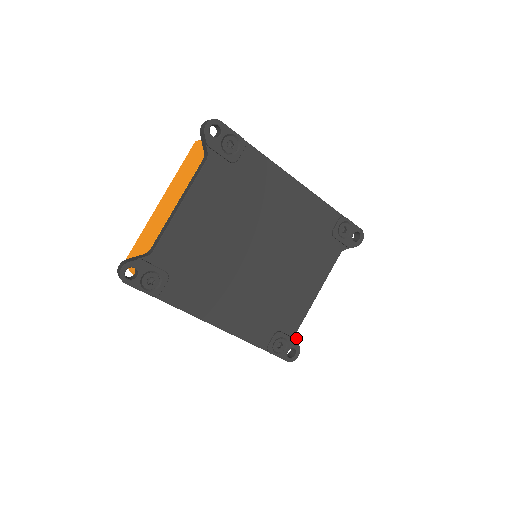
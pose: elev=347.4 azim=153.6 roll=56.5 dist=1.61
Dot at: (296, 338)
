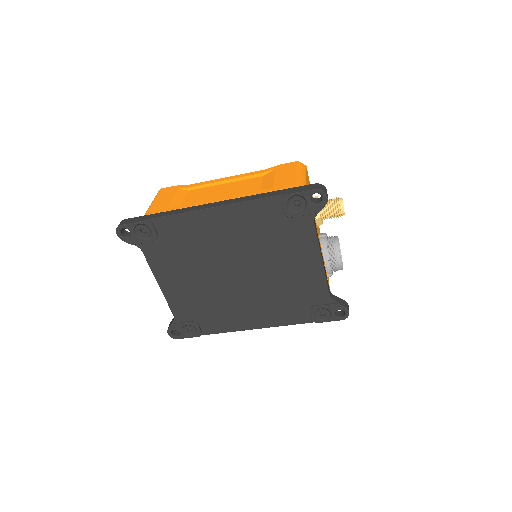
Dot at: (334, 302)
